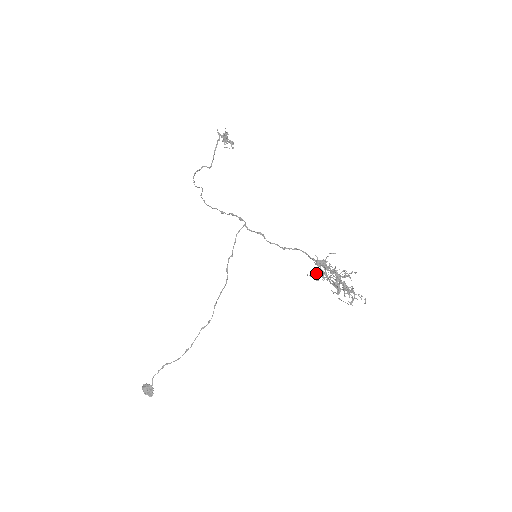
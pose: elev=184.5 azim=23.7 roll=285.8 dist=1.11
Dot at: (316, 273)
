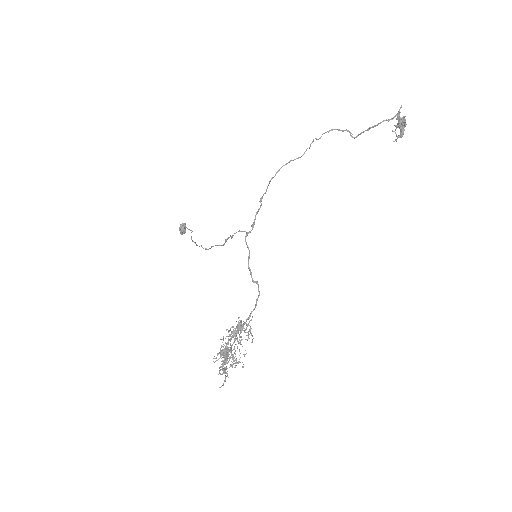
Dot at: occluded
